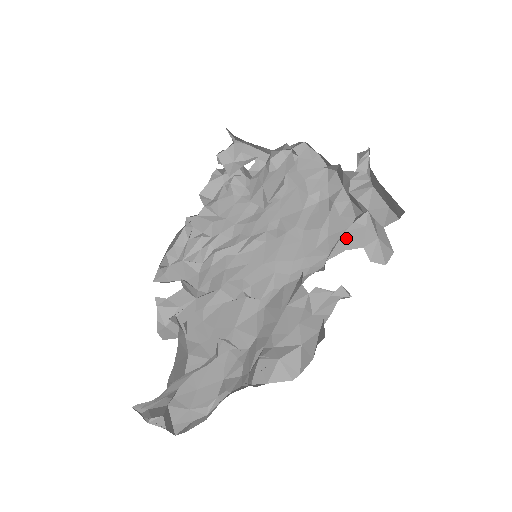
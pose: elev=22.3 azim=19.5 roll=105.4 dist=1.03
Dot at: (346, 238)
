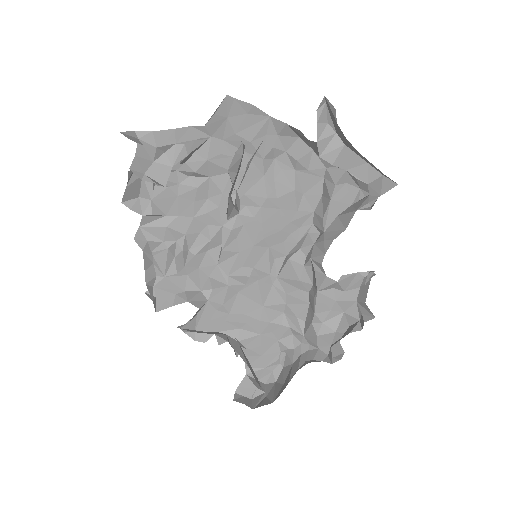
Dot at: (334, 205)
